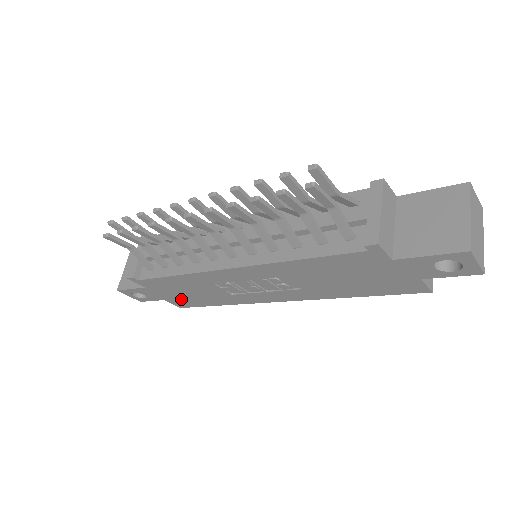
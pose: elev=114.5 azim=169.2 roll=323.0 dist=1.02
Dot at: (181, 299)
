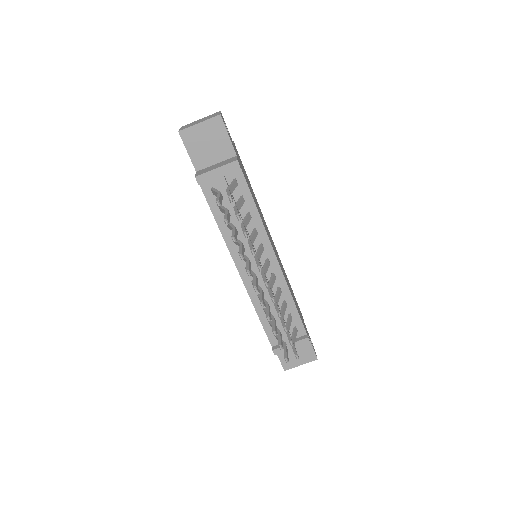
Dot at: occluded
